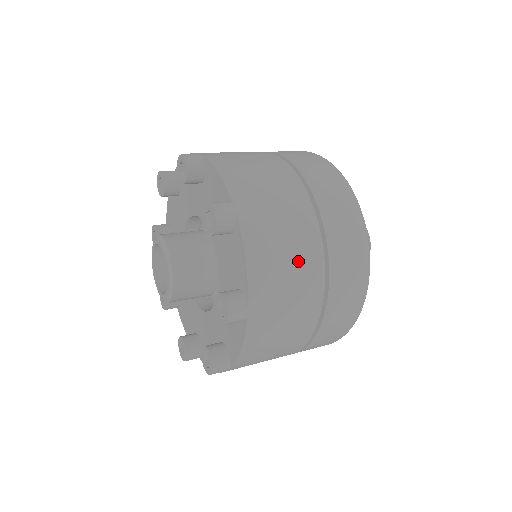
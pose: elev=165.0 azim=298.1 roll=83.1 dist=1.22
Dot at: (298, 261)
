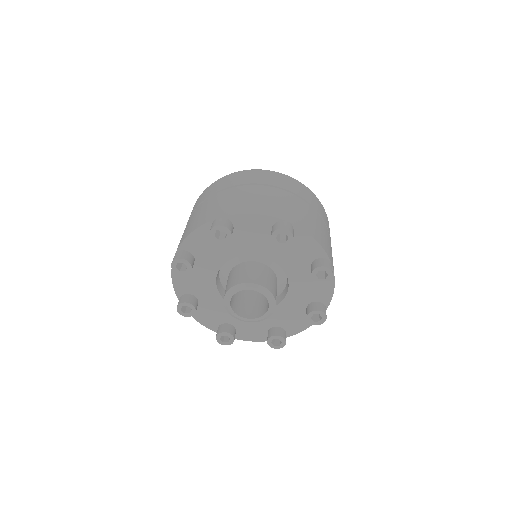
Dot at: occluded
